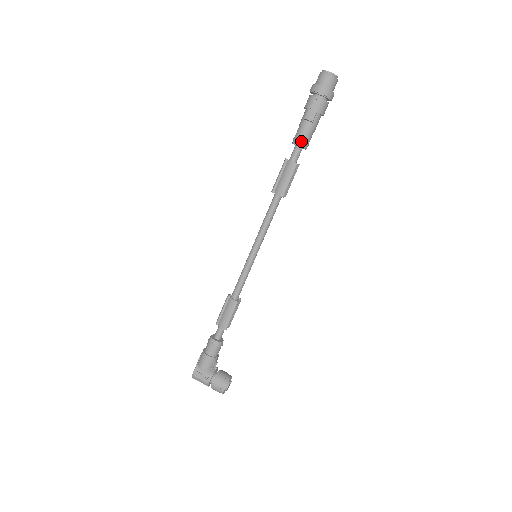
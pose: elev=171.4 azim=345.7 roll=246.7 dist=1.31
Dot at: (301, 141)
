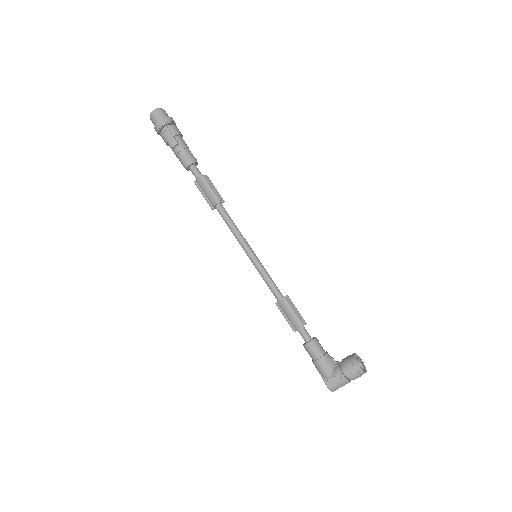
Dot at: (187, 161)
